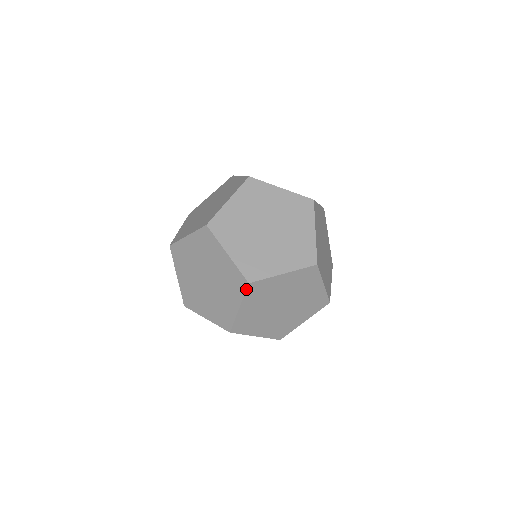
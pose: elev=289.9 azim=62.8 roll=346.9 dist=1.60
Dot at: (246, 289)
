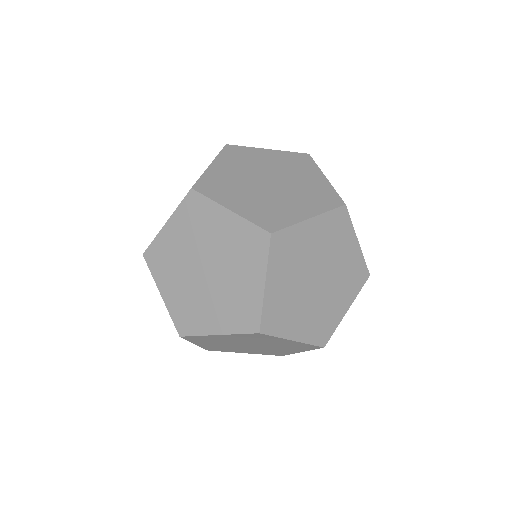
Dot at: (269, 245)
